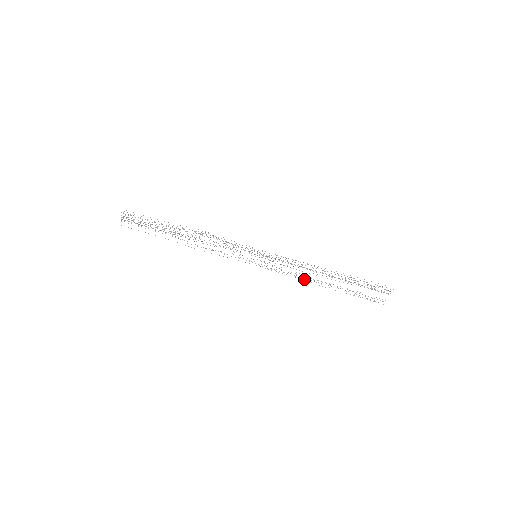
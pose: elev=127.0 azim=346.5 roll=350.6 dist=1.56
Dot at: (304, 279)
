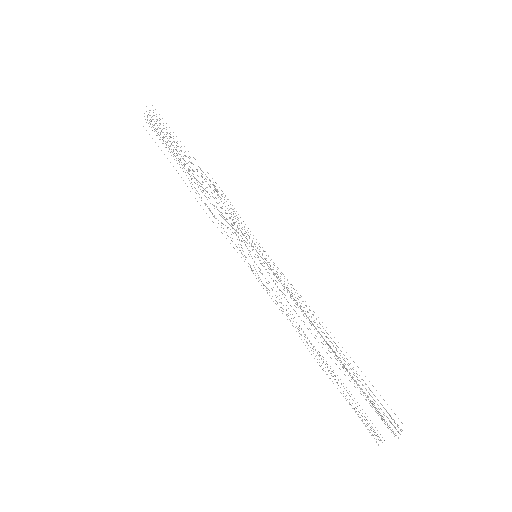
Dot at: occluded
